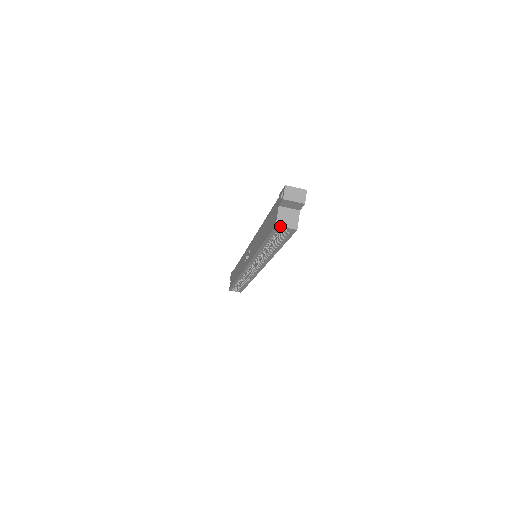
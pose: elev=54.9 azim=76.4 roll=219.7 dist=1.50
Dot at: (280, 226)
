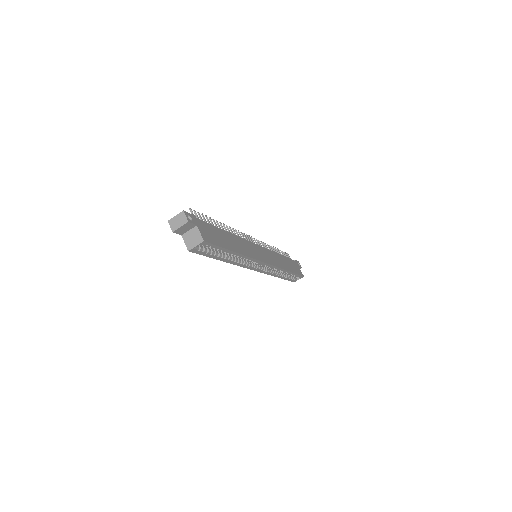
Dot at: (191, 249)
